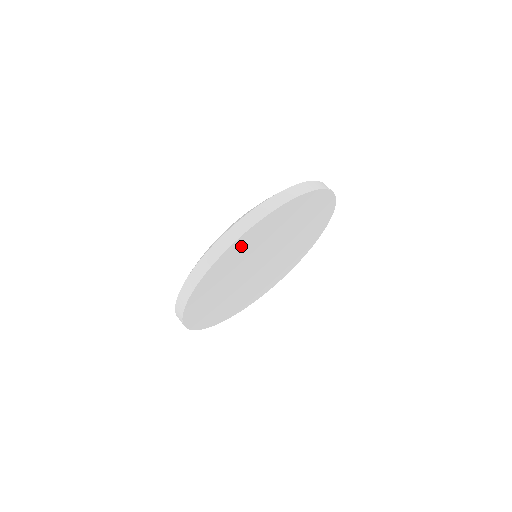
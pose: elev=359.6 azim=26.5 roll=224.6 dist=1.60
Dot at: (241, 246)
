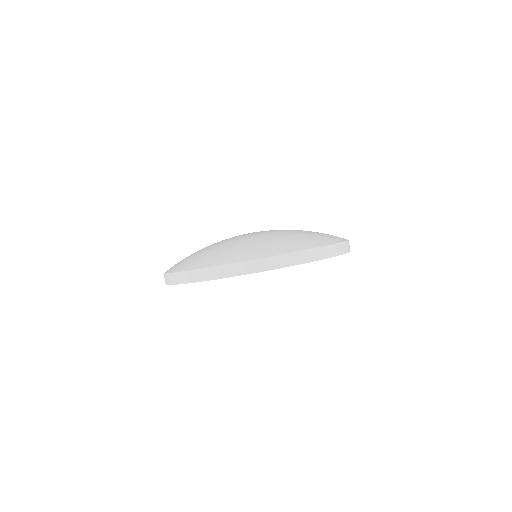
Dot at: occluded
